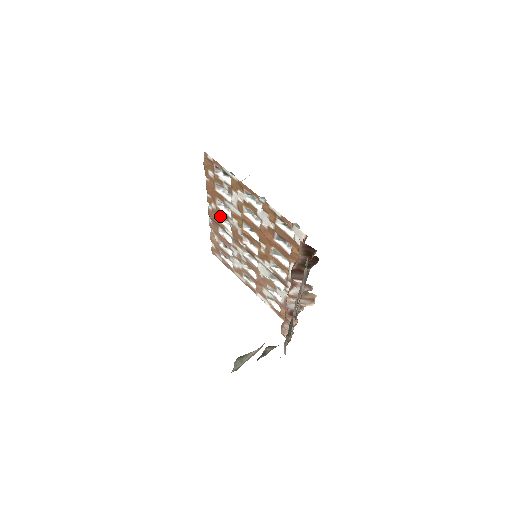
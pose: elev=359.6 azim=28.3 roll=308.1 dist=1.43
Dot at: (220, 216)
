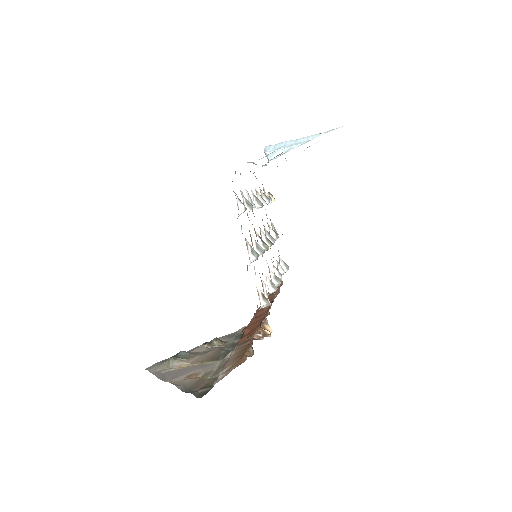
Dot at: occluded
